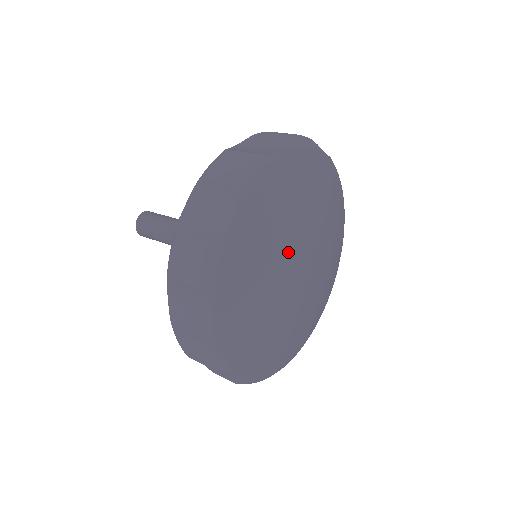
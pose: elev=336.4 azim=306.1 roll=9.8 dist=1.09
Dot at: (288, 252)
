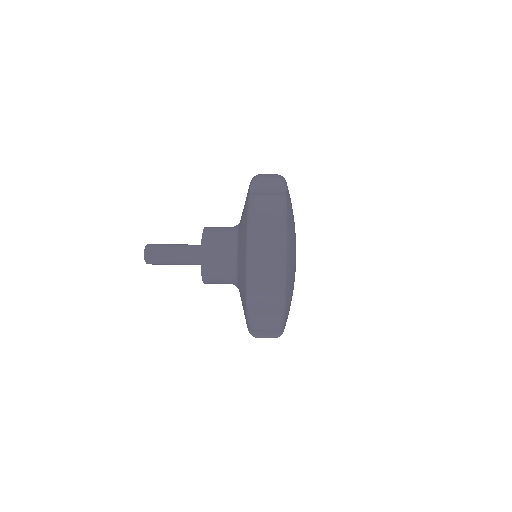
Dot at: (295, 269)
